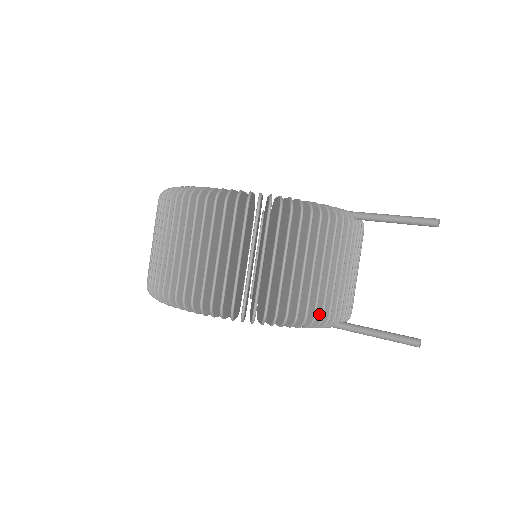
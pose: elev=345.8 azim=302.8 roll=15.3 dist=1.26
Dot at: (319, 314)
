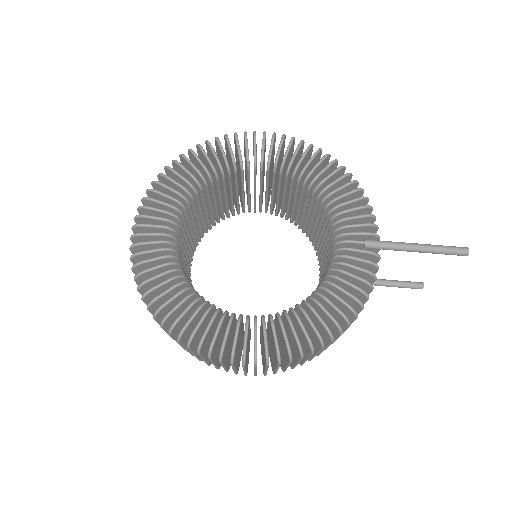
Dot at: occluded
